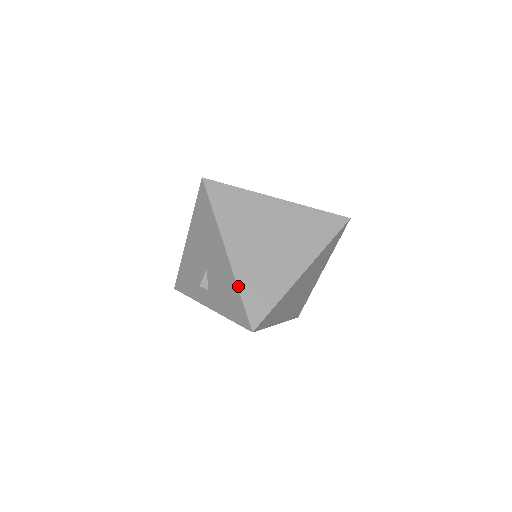
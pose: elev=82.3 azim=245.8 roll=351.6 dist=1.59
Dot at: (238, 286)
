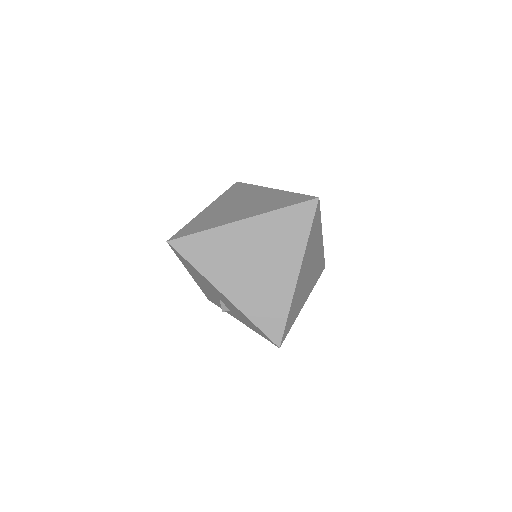
Dot at: (248, 318)
